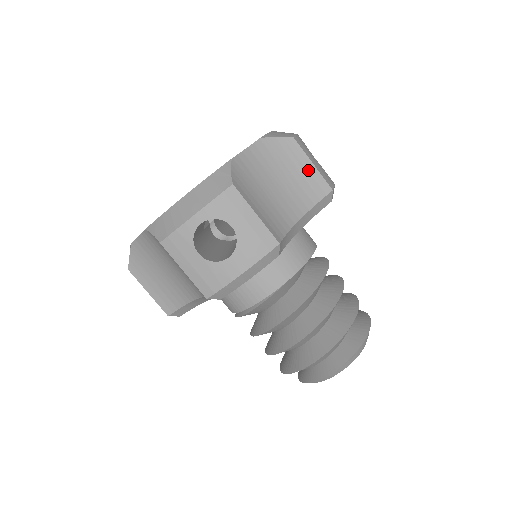
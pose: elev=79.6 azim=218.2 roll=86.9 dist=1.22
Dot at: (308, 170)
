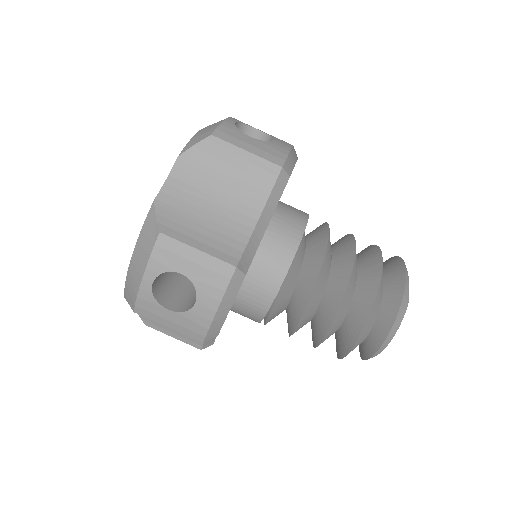
Dot at: (245, 161)
